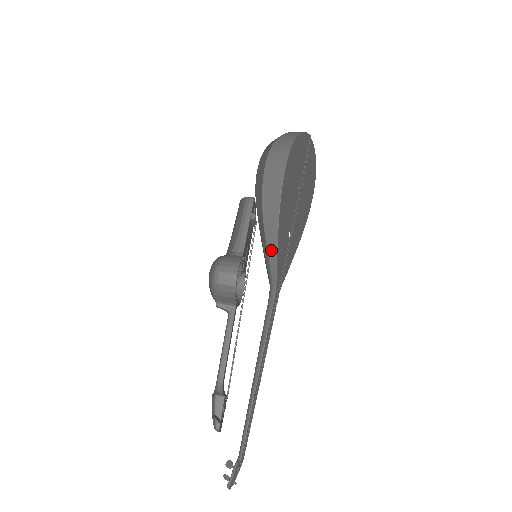
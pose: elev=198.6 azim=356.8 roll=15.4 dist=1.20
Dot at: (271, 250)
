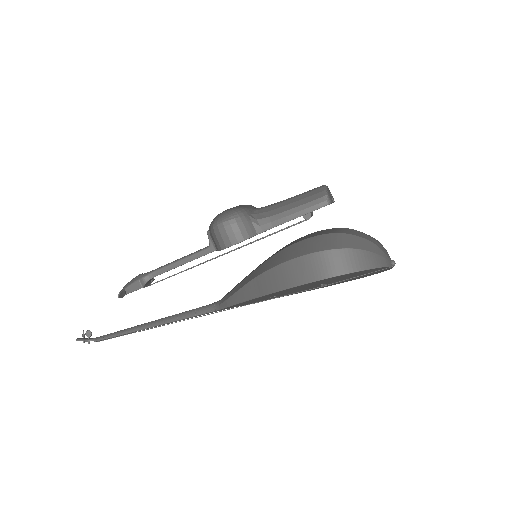
Dot at: (238, 296)
